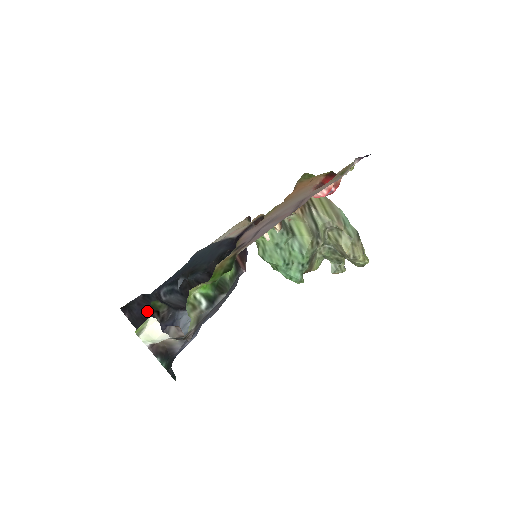
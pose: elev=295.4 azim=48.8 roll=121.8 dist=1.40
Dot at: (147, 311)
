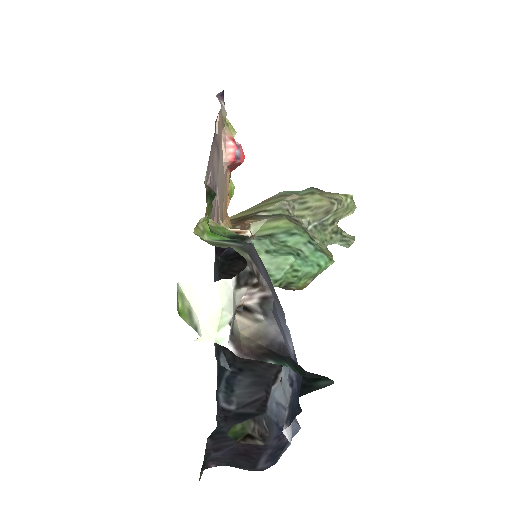
Dot at: (234, 447)
